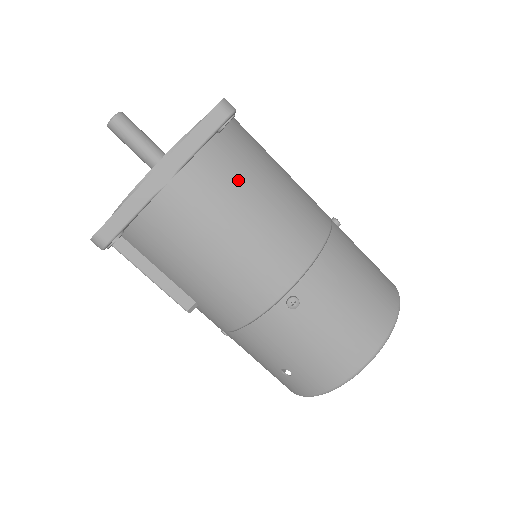
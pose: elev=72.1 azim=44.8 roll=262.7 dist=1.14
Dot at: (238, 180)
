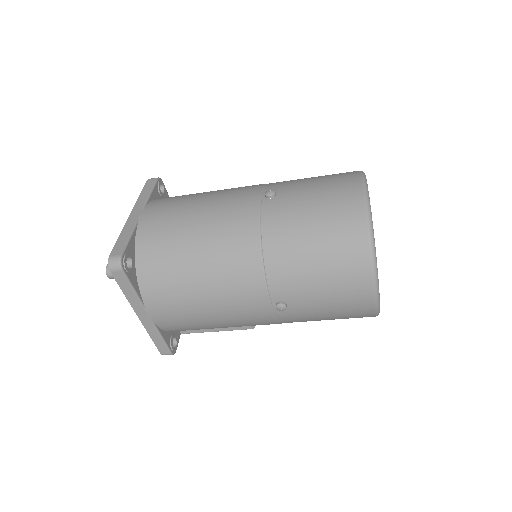
Dot at: (172, 278)
